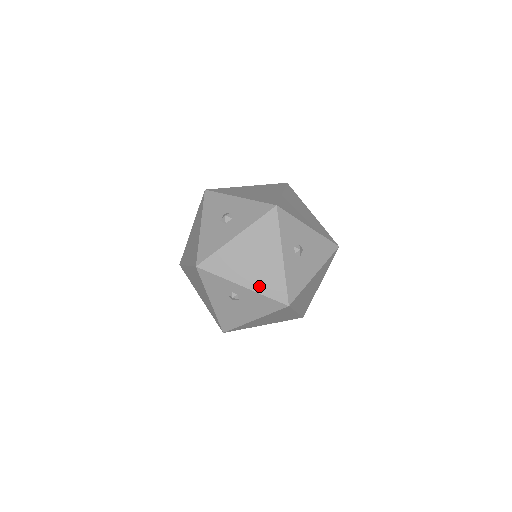
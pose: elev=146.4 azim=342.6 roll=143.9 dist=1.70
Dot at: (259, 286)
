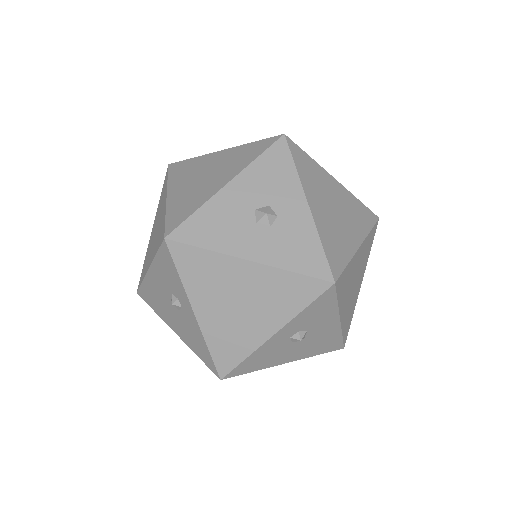
Dot at: (213, 332)
